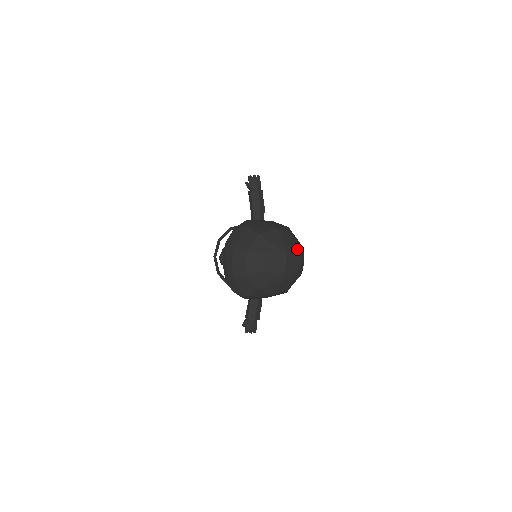
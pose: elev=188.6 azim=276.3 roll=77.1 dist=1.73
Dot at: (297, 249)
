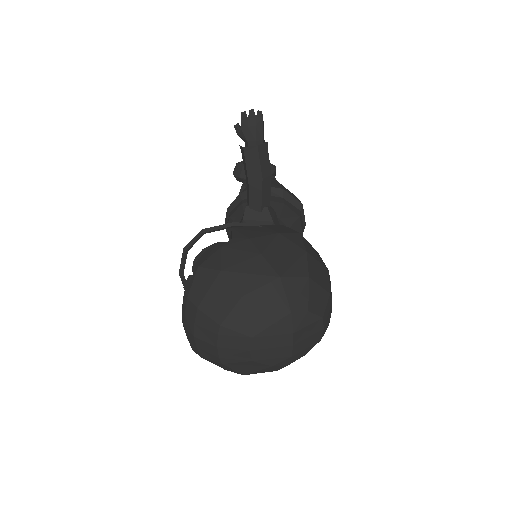
Dot at: (318, 308)
